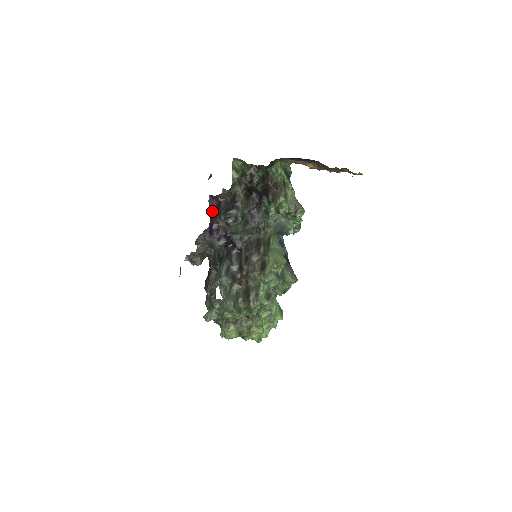
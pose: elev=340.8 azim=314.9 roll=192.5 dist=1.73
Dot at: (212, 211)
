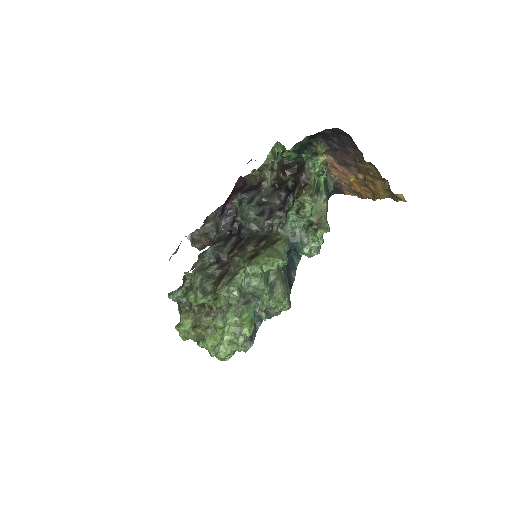
Dot at: (234, 190)
